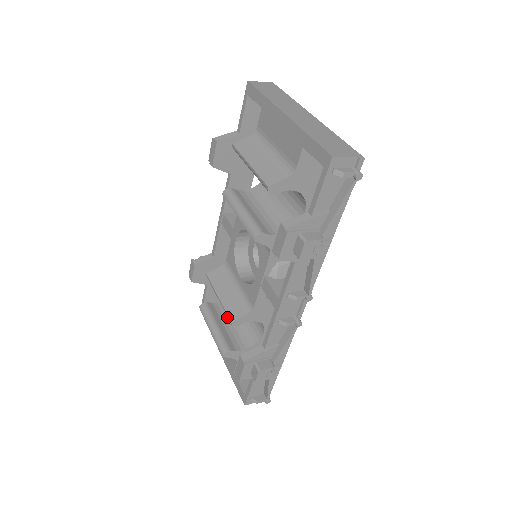
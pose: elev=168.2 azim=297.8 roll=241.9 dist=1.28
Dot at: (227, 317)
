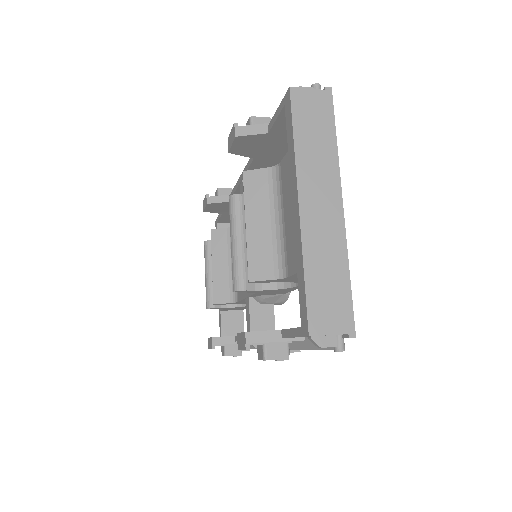
Dot at: occluded
